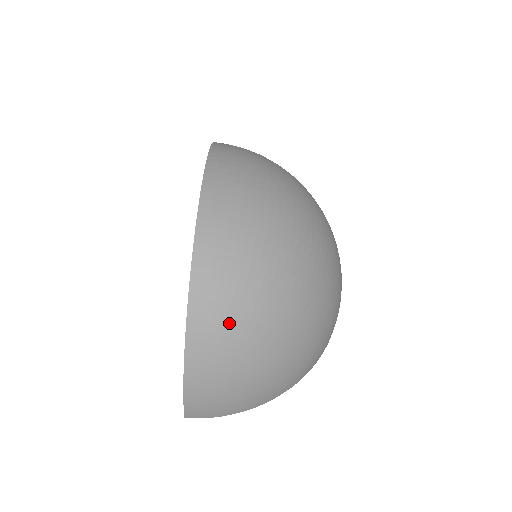
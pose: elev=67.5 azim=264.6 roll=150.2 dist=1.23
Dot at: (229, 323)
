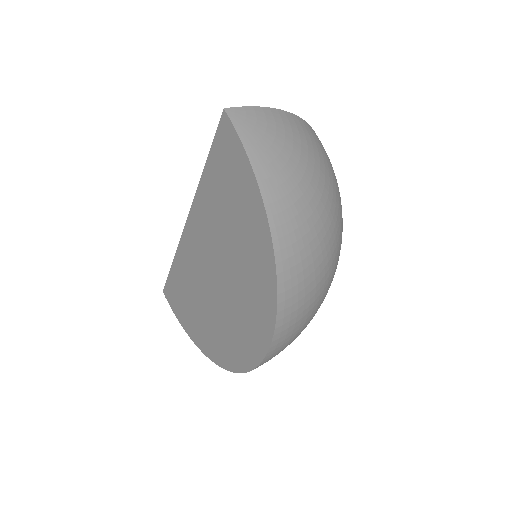
Dot at: (329, 161)
